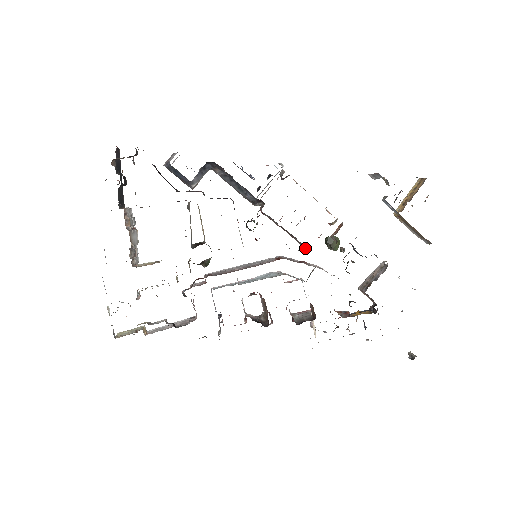
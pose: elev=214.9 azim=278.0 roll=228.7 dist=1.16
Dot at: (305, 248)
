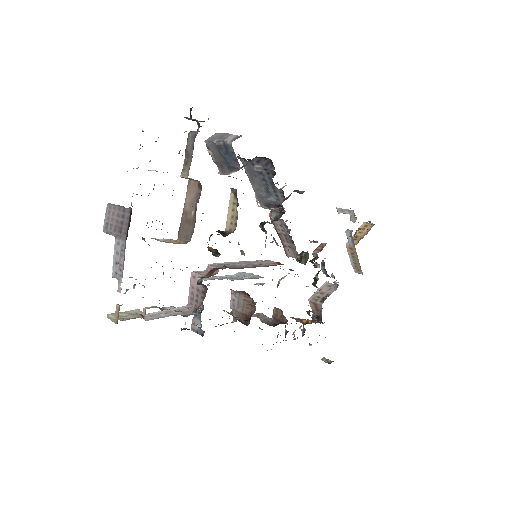
Dot at: (298, 258)
